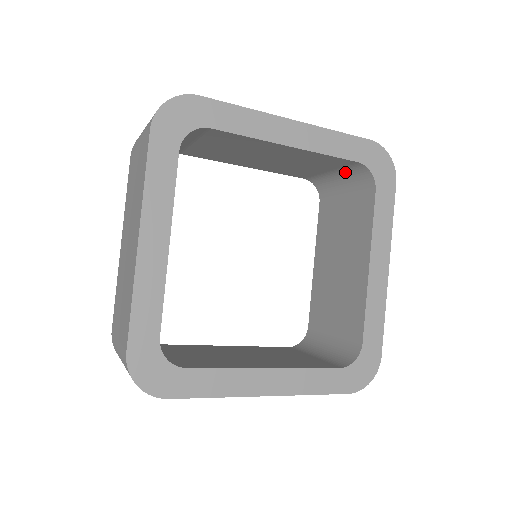
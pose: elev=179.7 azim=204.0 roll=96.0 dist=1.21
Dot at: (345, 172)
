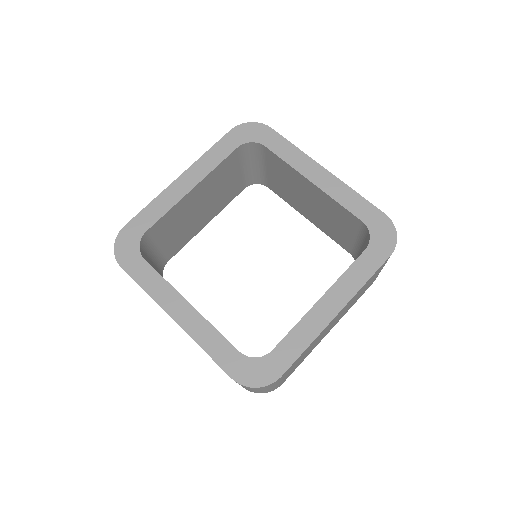
Dot at: (362, 239)
